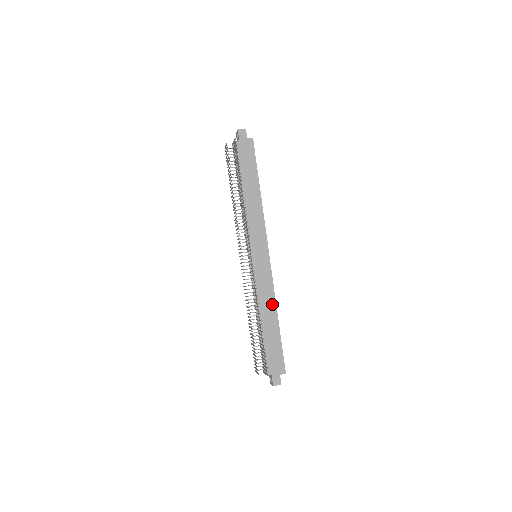
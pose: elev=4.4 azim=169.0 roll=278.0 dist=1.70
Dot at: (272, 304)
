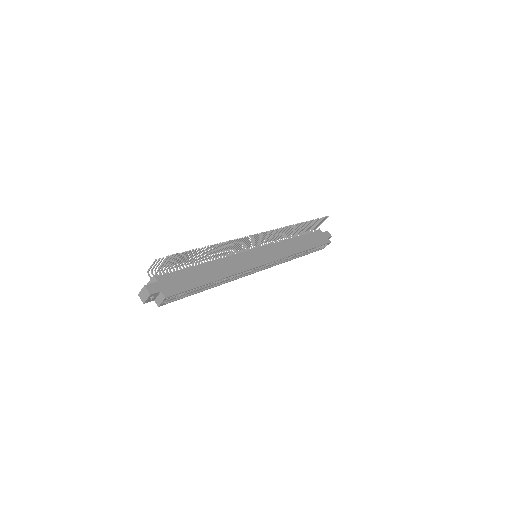
Dot at: (227, 272)
